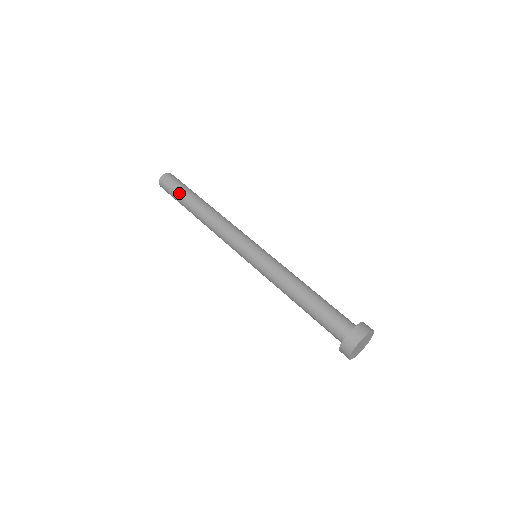
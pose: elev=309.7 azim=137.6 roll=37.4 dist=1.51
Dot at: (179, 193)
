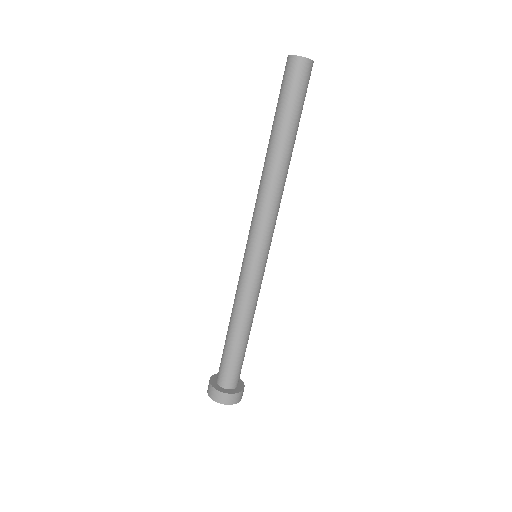
Dot at: (278, 106)
